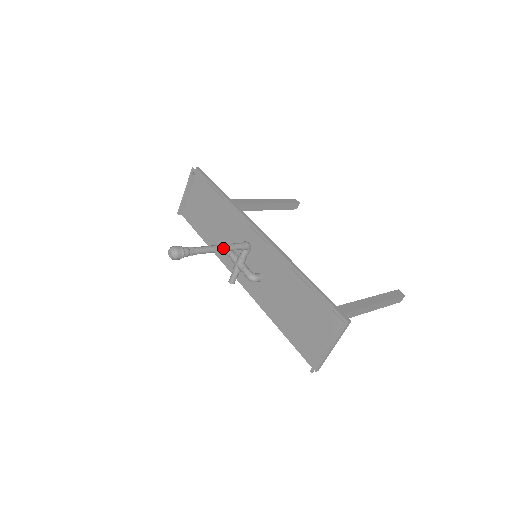
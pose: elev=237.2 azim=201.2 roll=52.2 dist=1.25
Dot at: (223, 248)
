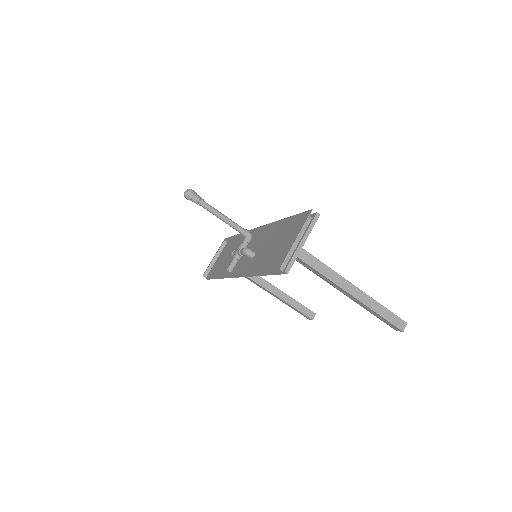
Dot at: (228, 218)
